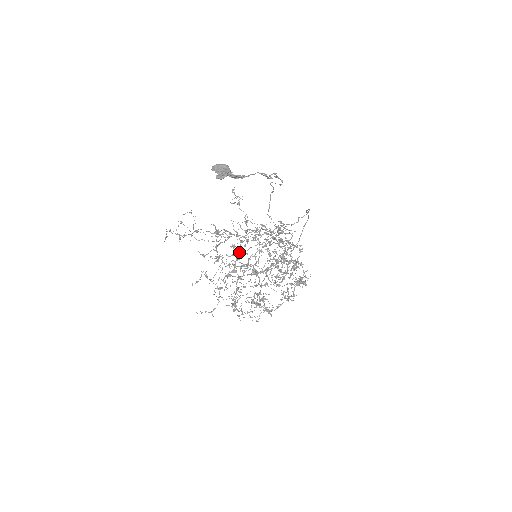
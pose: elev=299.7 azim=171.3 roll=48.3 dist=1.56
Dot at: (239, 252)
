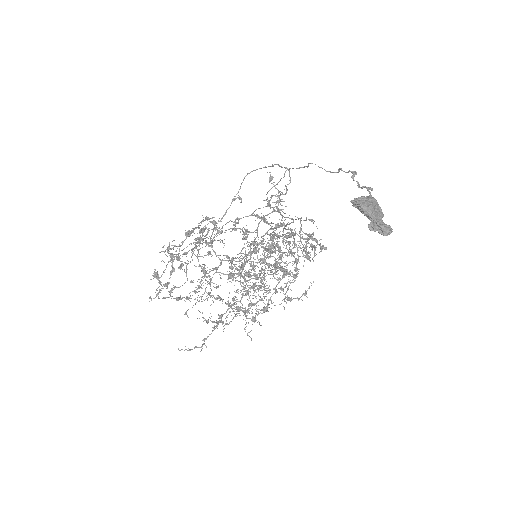
Dot at: (213, 240)
